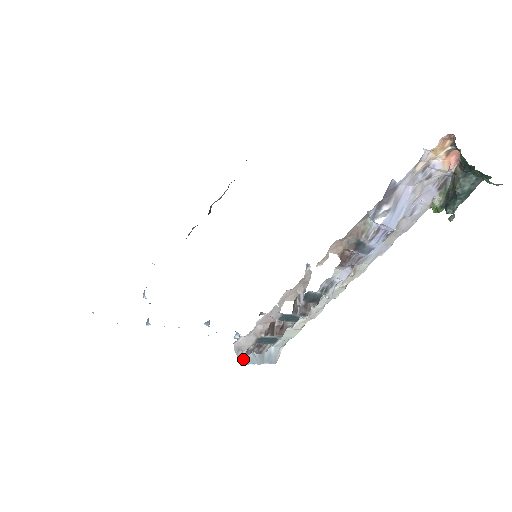
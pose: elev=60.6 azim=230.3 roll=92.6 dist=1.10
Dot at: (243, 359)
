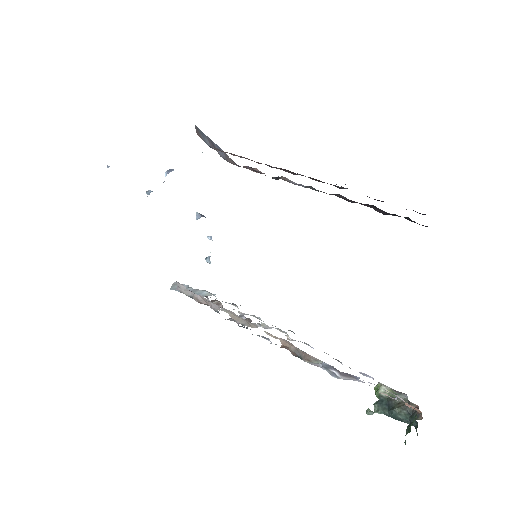
Dot at: (175, 288)
